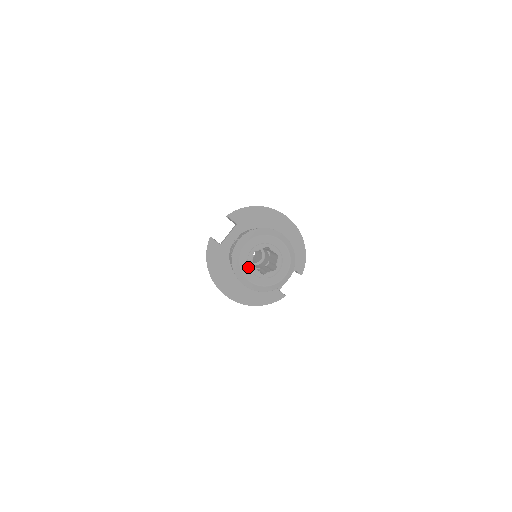
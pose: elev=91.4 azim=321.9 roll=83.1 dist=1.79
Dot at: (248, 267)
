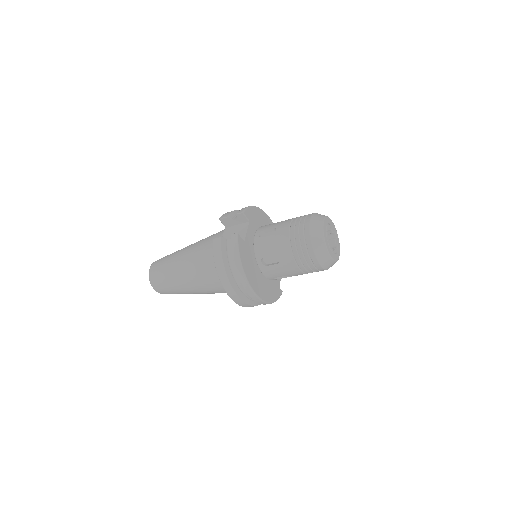
Dot at: (328, 244)
